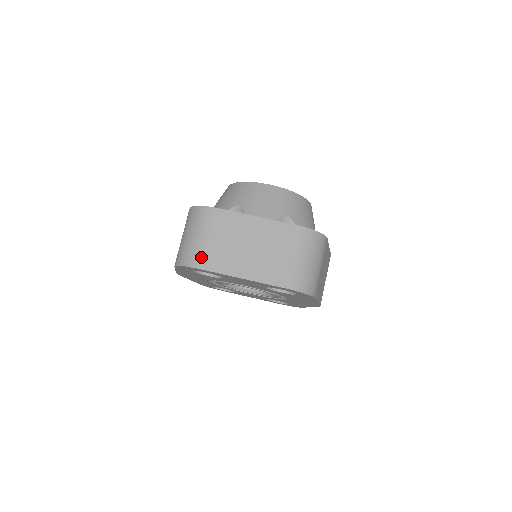
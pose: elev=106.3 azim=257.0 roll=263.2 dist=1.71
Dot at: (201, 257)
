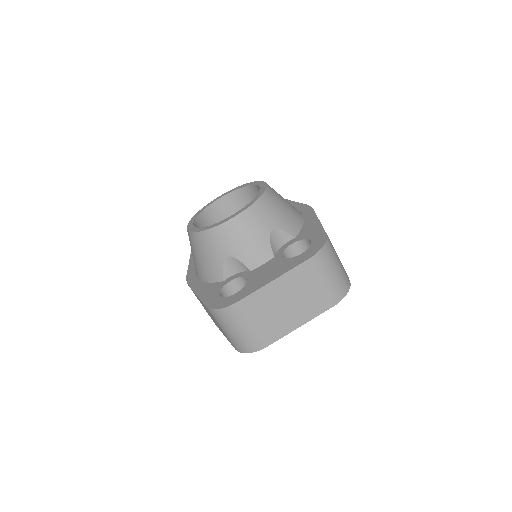
Dot at: (259, 340)
